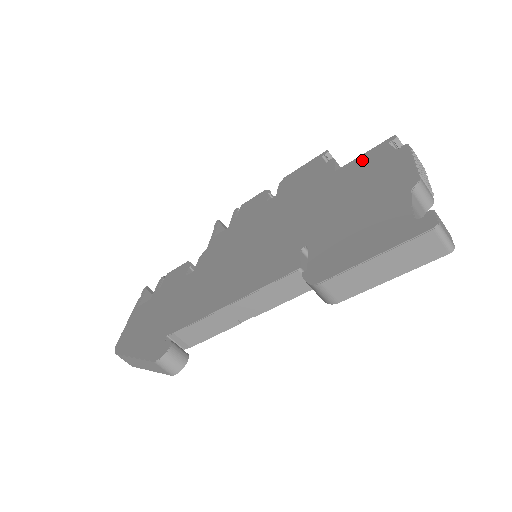
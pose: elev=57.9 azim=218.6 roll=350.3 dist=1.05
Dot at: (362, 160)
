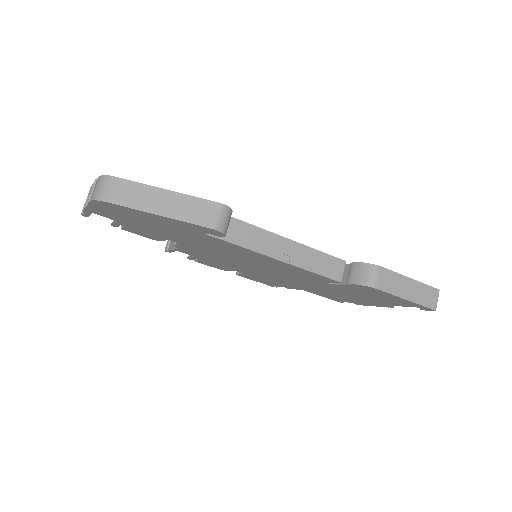
Dot at: occluded
